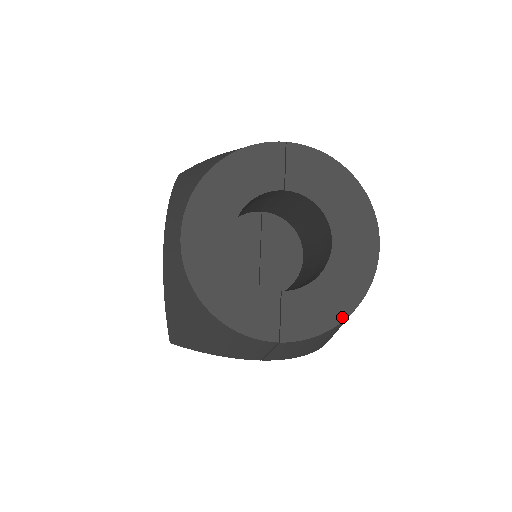
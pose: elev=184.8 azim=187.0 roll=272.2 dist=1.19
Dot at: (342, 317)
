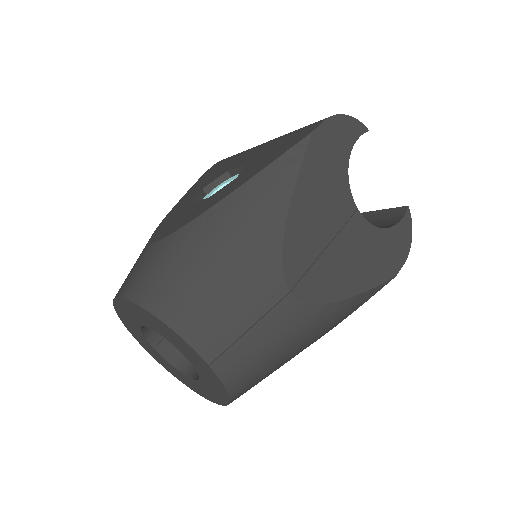
Dot at: (174, 375)
